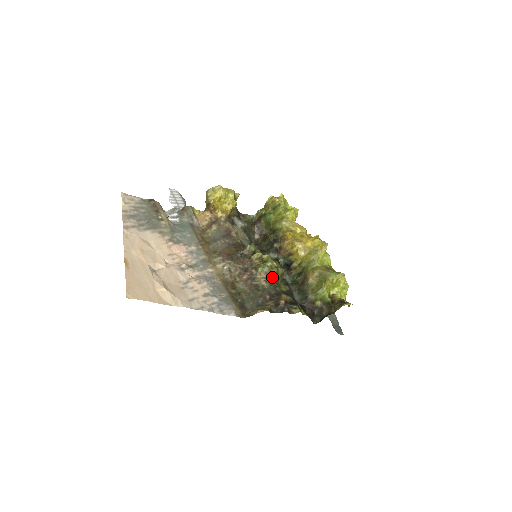
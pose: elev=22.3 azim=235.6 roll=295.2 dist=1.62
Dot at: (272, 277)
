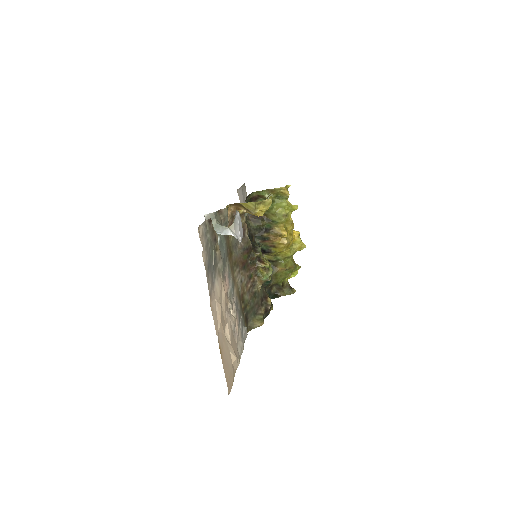
Dot at: occluded
